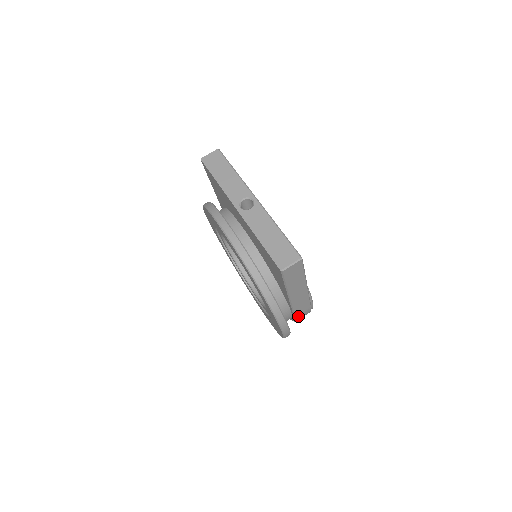
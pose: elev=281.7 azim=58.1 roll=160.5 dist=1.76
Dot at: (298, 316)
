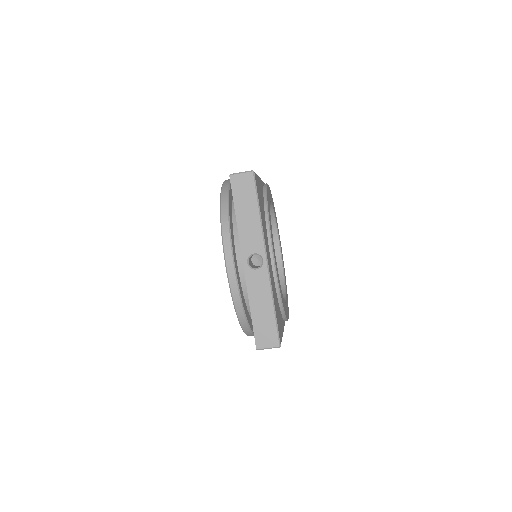
Dot at: occluded
